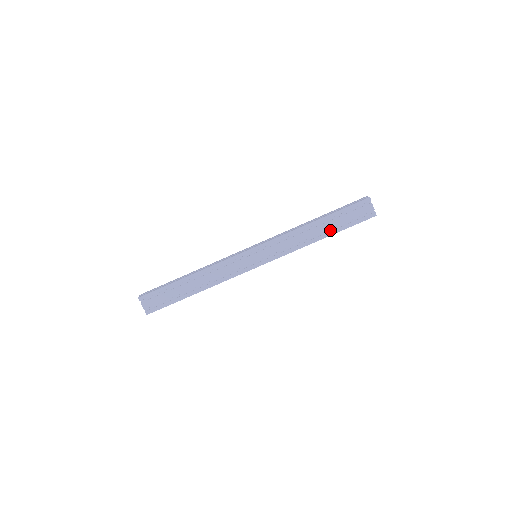
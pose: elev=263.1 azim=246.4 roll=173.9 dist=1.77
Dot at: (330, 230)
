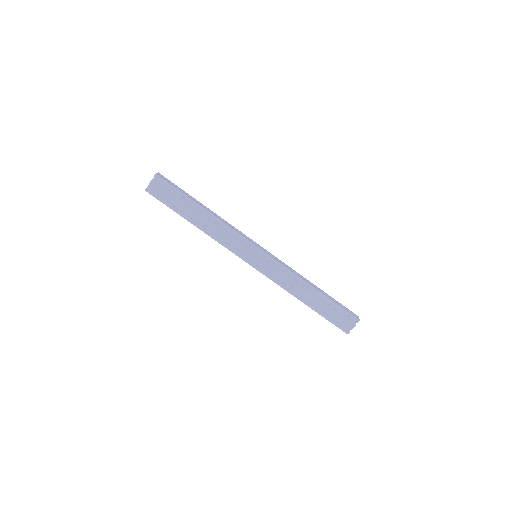
Dot at: (314, 304)
